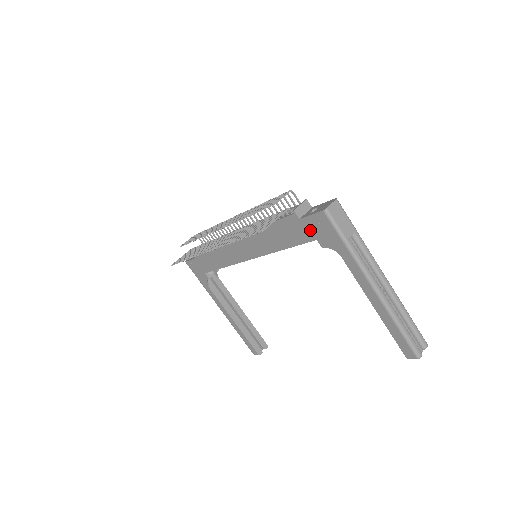
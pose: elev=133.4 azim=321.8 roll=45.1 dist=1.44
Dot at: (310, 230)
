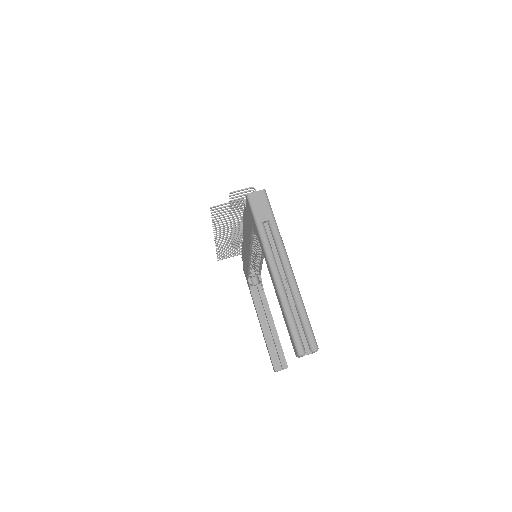
Dot at: (249, 217)
